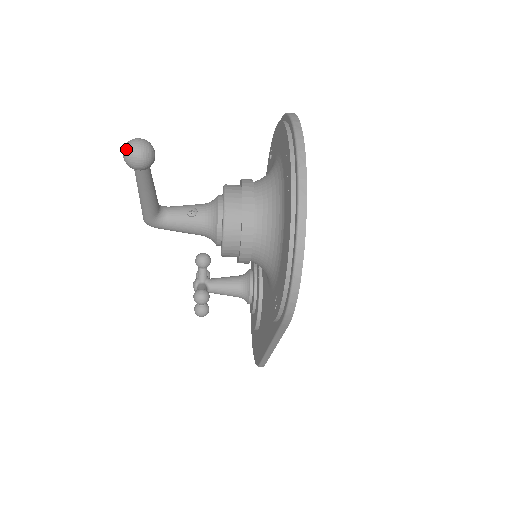
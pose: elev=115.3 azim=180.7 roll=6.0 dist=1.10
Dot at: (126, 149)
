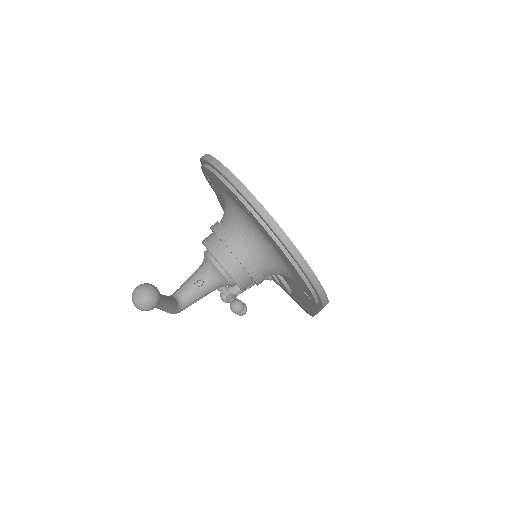
Dot at: (137, 305)
